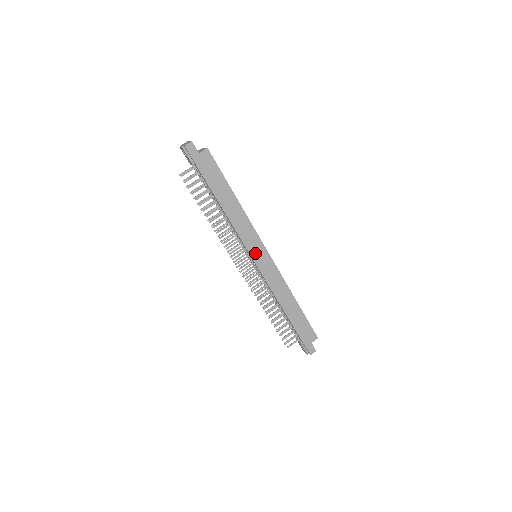
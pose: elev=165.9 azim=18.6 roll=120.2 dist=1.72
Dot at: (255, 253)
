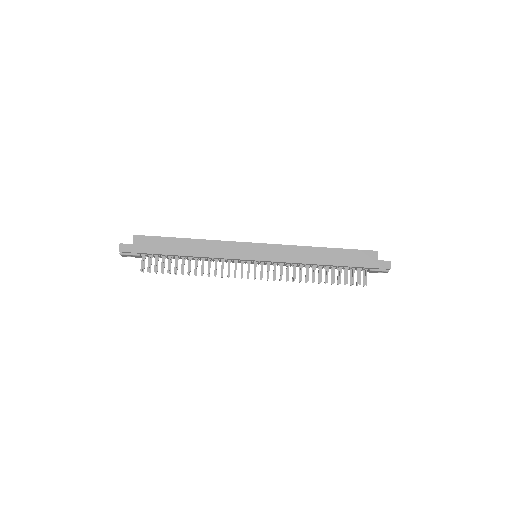
Dot at: (249, 255)
